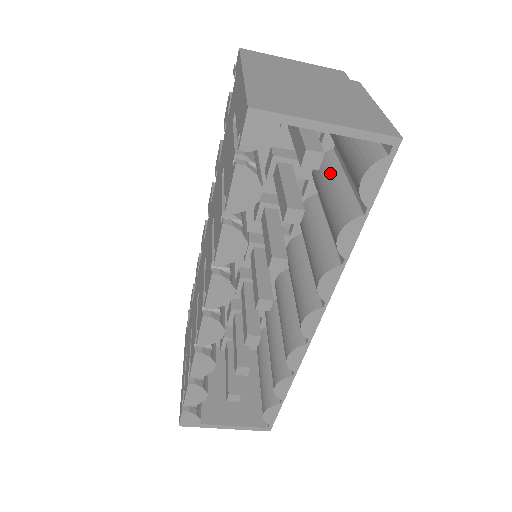
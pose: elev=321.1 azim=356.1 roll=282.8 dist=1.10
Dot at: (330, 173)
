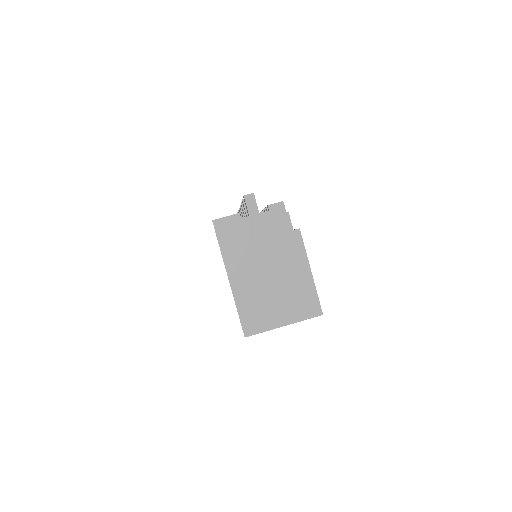
Dot at: occluded
